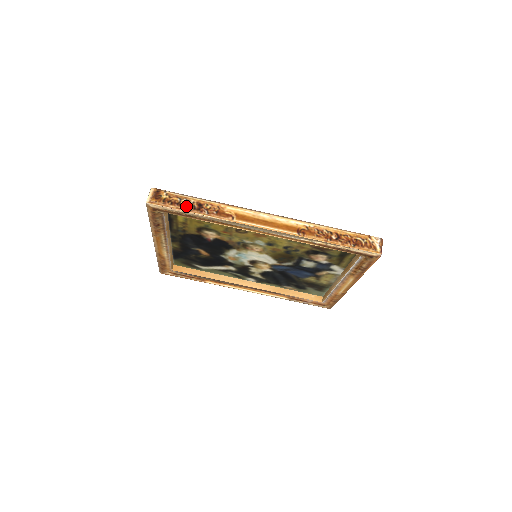
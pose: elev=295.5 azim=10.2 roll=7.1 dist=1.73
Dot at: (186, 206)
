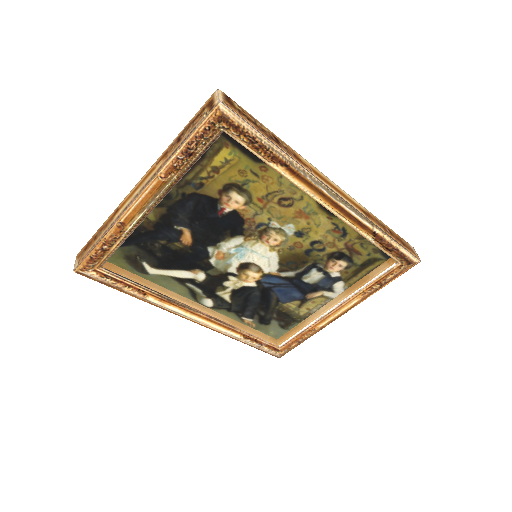
Dot at: (264, 131)
